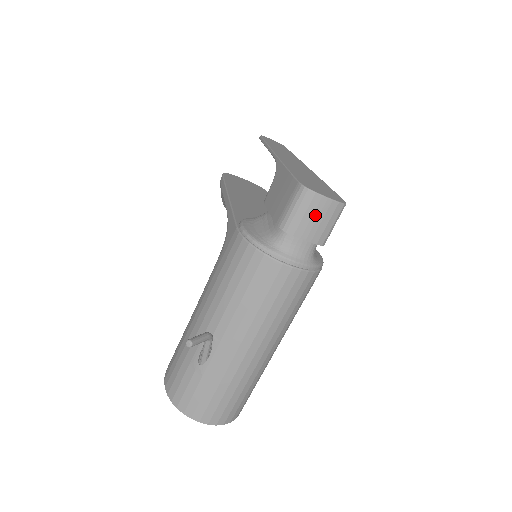
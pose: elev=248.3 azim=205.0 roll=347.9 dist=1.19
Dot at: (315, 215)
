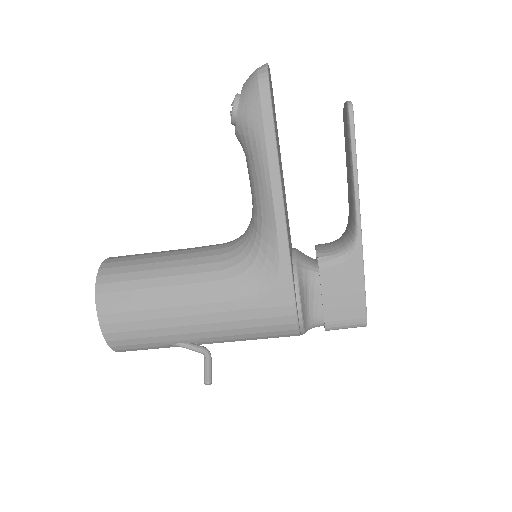
Dot at: occluded
